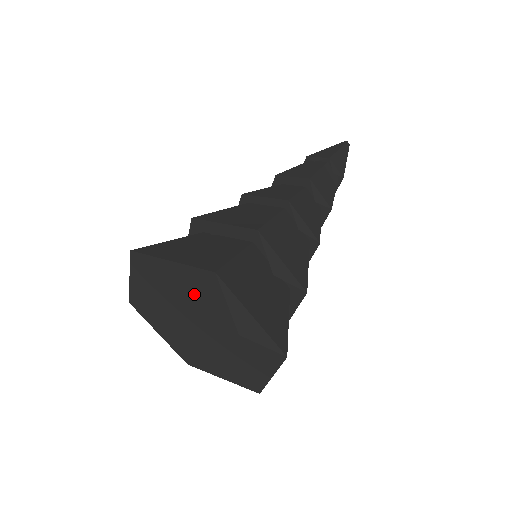
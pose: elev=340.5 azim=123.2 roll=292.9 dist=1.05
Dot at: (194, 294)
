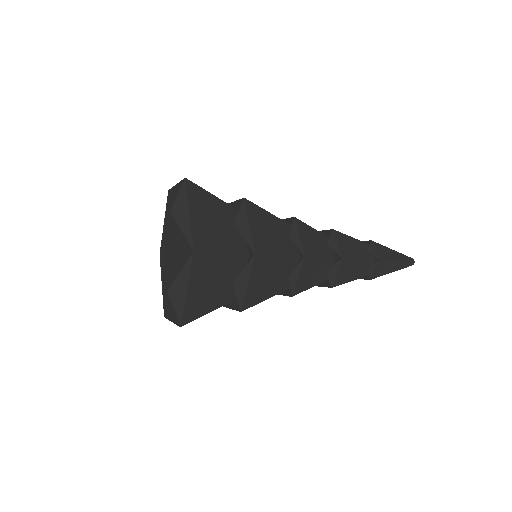
Dot at: (183, 241)
